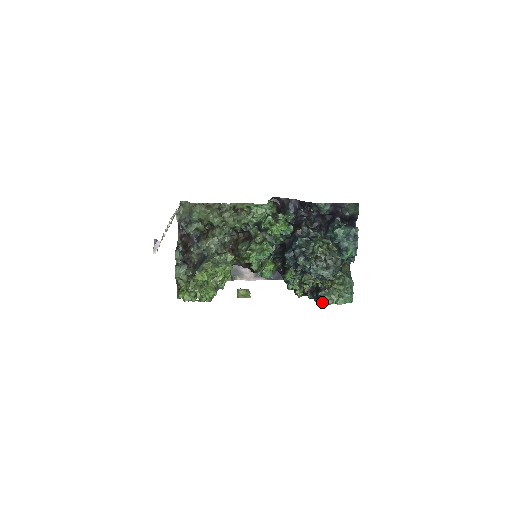
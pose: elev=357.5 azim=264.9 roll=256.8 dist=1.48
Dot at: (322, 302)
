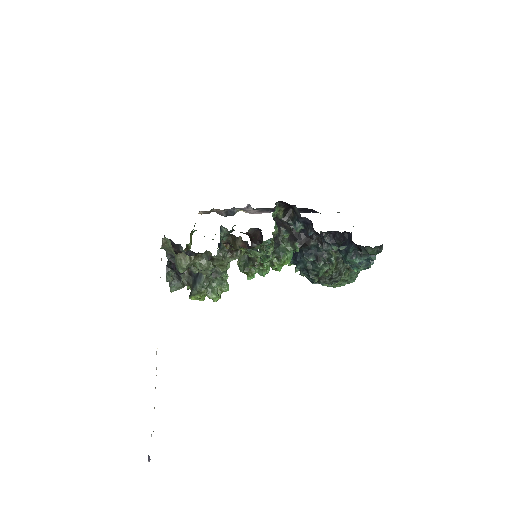
Dot at: (322, 285)
